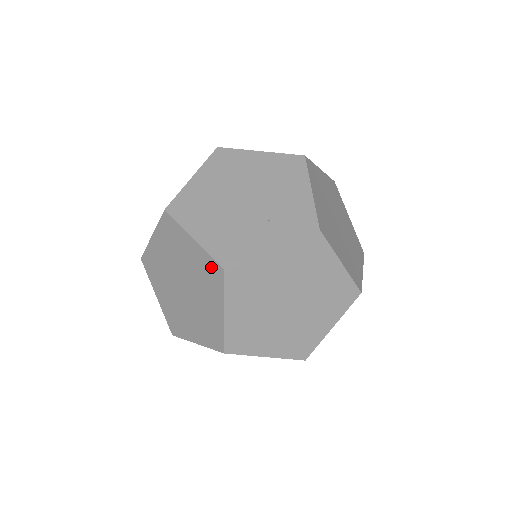
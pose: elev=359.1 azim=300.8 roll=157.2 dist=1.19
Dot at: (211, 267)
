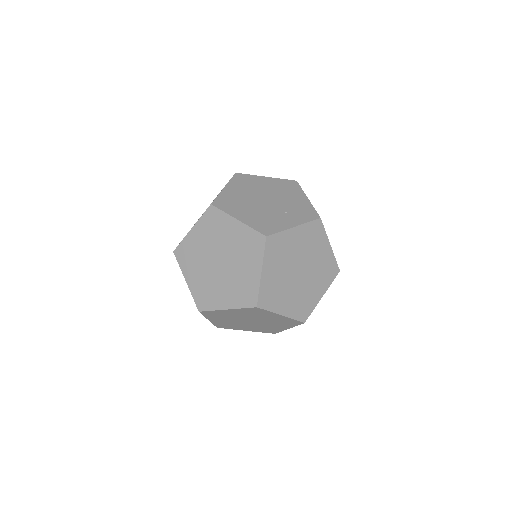
Dot at: (253, 238)
